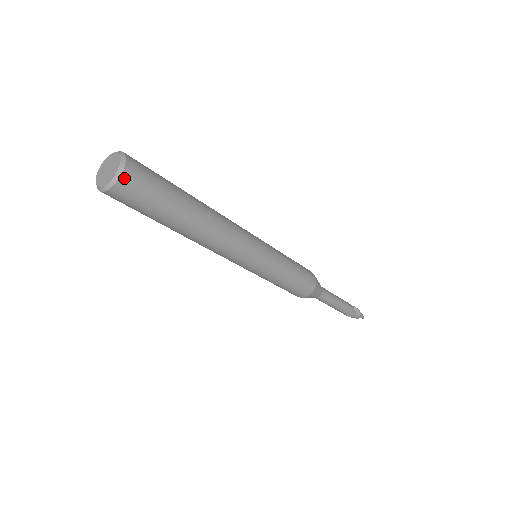
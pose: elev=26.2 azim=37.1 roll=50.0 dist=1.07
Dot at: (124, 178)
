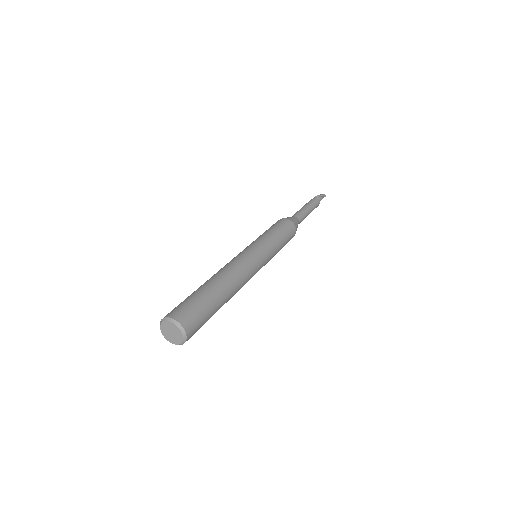
Dot at: (188, 333)
